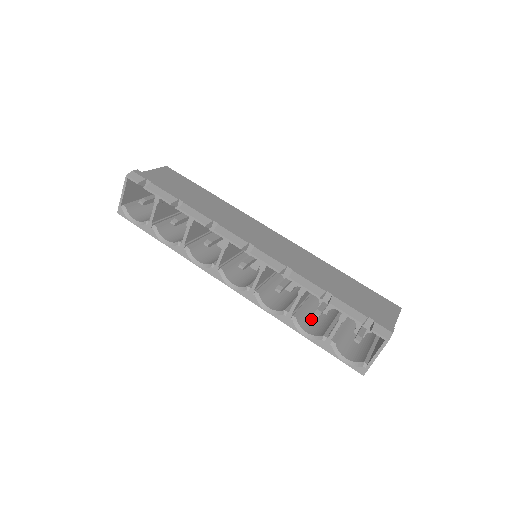
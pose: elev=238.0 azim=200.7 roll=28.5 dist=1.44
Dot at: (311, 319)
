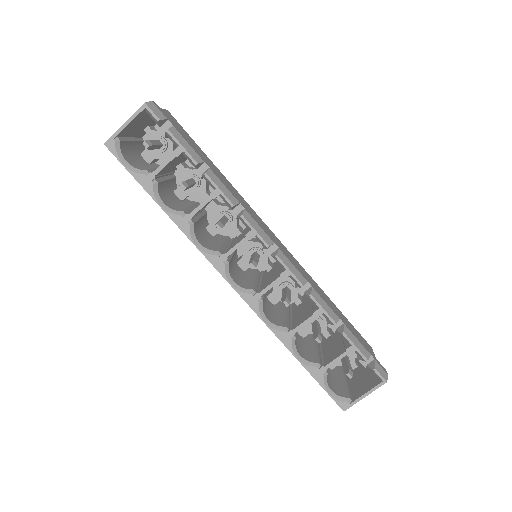
Dot at: (297, 340)
